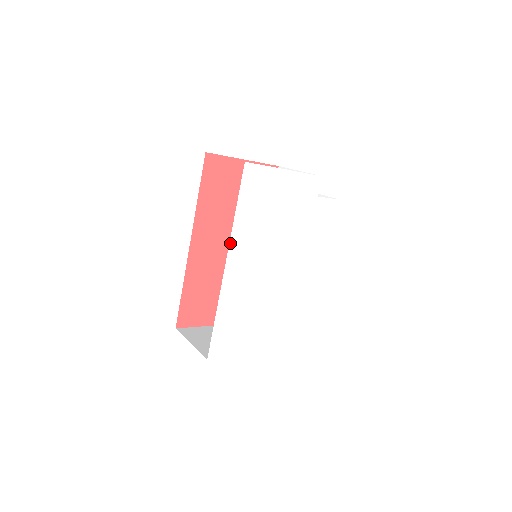
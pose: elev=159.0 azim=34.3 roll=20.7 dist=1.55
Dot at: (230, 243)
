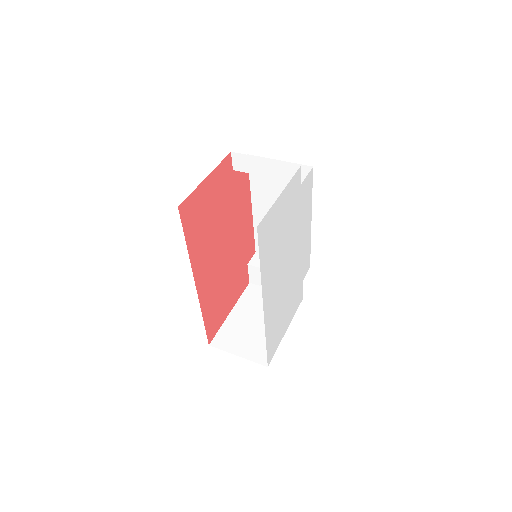
Dot at: (262, 291)
